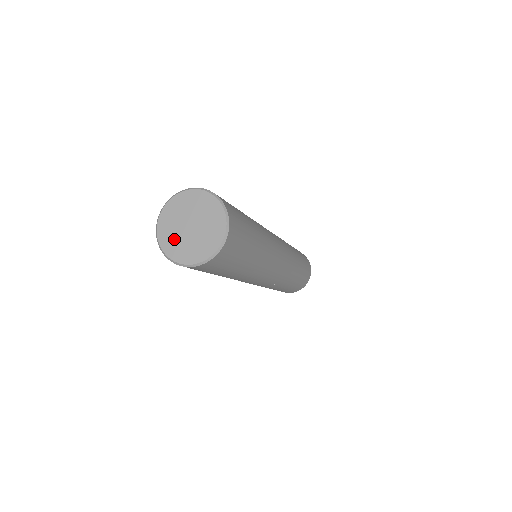
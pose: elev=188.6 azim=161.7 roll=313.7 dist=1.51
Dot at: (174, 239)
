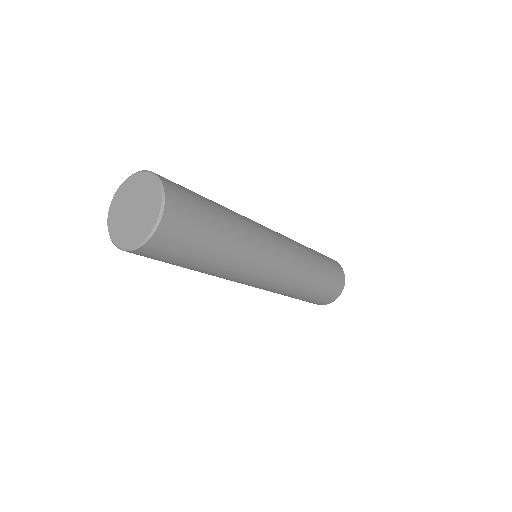
Dot at: (118, 220)
